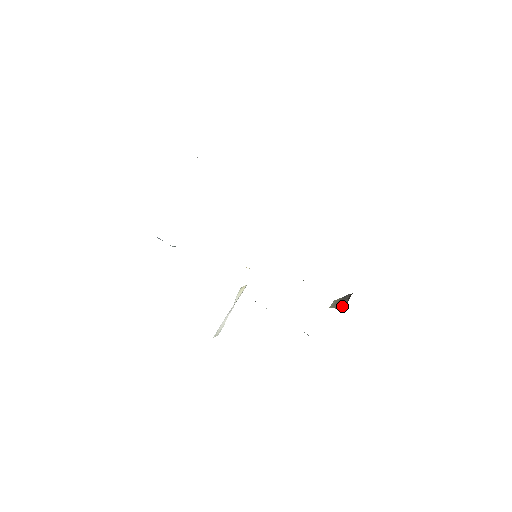
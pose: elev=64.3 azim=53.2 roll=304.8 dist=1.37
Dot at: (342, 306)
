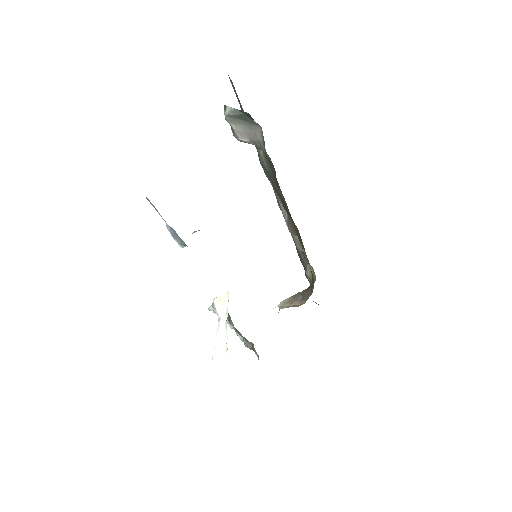
Dot at: (295, 304)
